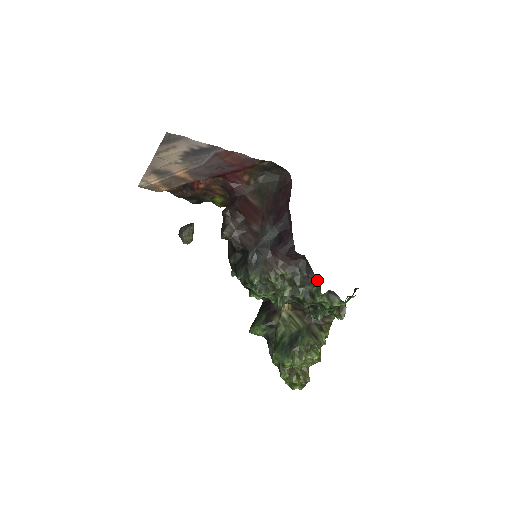
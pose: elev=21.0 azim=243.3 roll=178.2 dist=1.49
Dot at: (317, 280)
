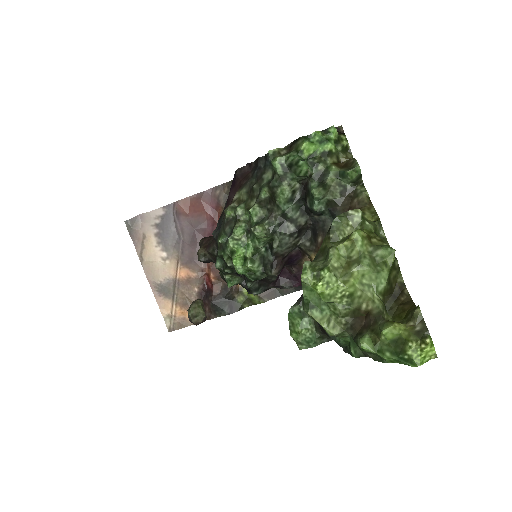
Dot at: (265, 156)
